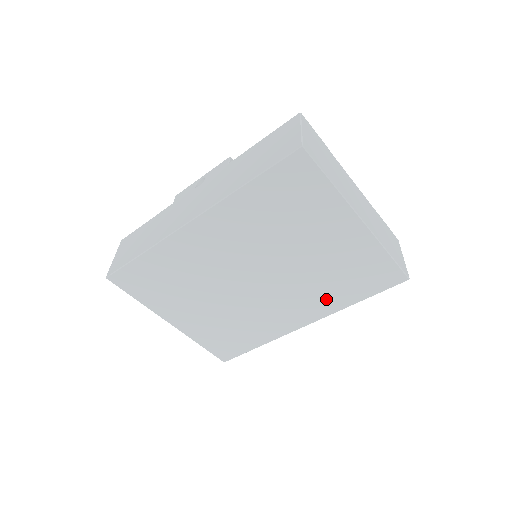
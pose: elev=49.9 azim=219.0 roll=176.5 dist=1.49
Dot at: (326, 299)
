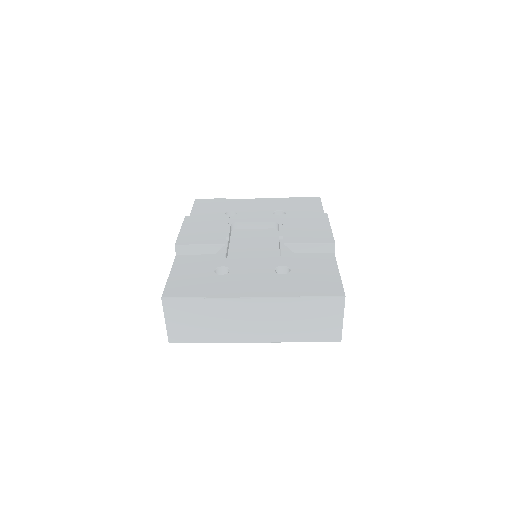
Dot at: occluded
